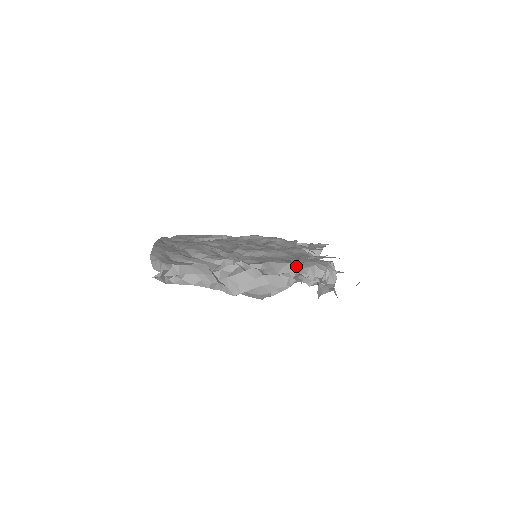
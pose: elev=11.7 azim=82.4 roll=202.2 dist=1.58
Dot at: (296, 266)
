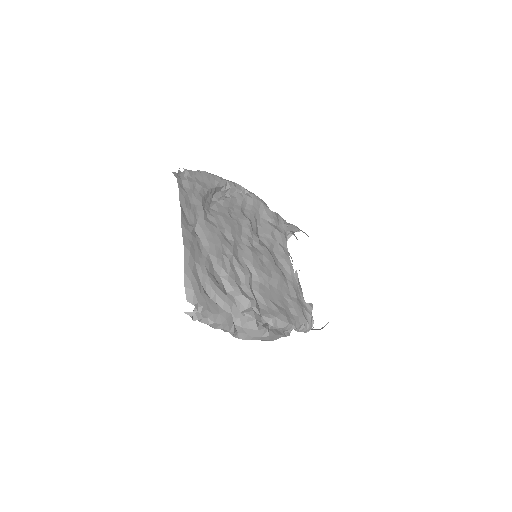
Dot at: (292, 326)
